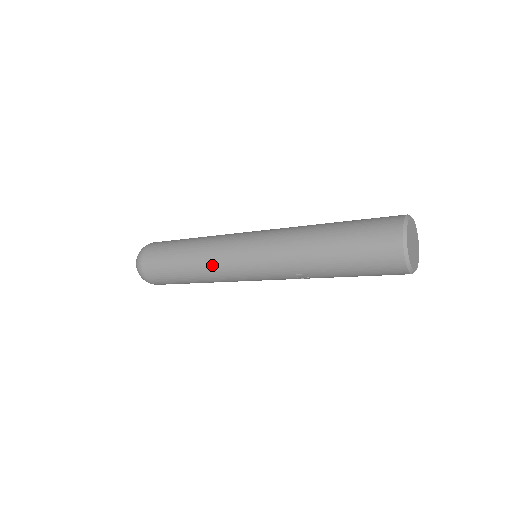
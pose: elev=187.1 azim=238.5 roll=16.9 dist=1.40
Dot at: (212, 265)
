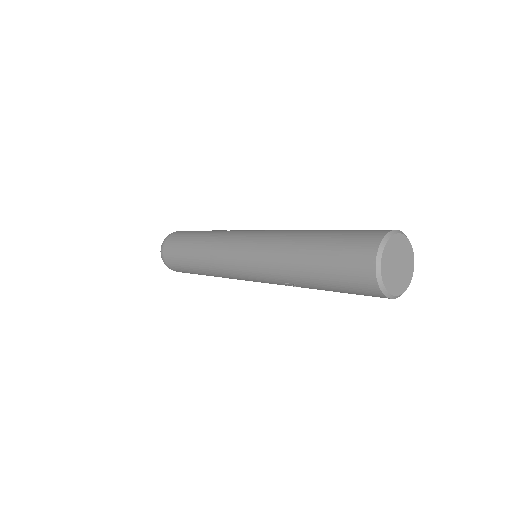
Dot at: (213, 263)
